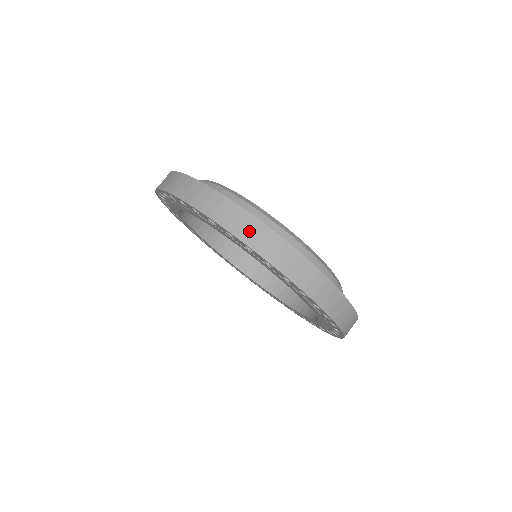
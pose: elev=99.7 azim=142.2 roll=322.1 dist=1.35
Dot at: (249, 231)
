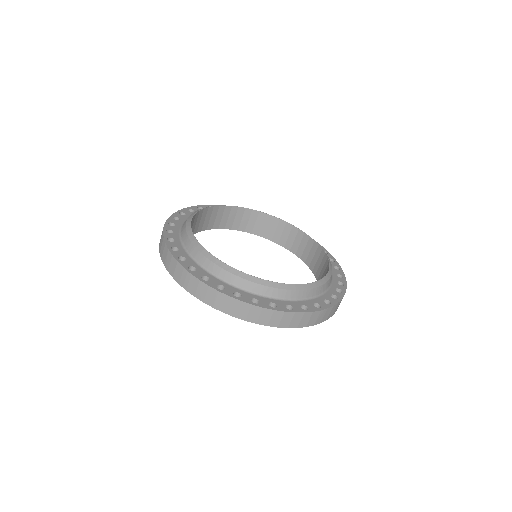
Dot at: (179, 275)
